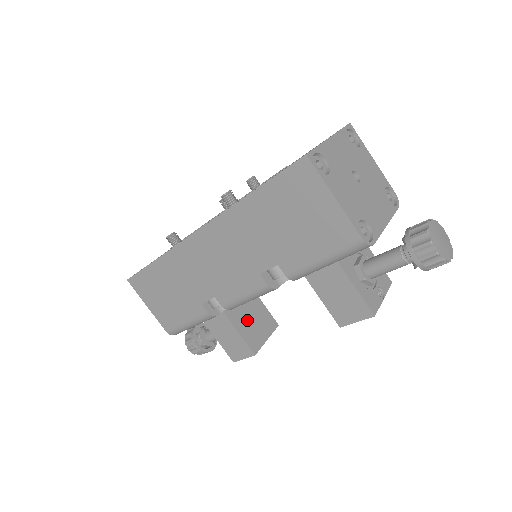
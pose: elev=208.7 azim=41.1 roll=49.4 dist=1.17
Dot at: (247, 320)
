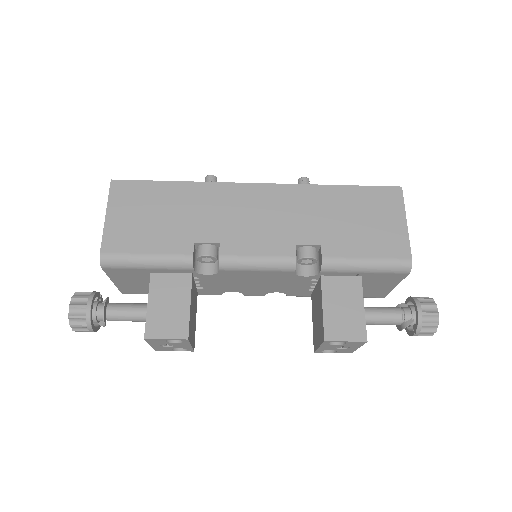
Dot at: (193, 308)
